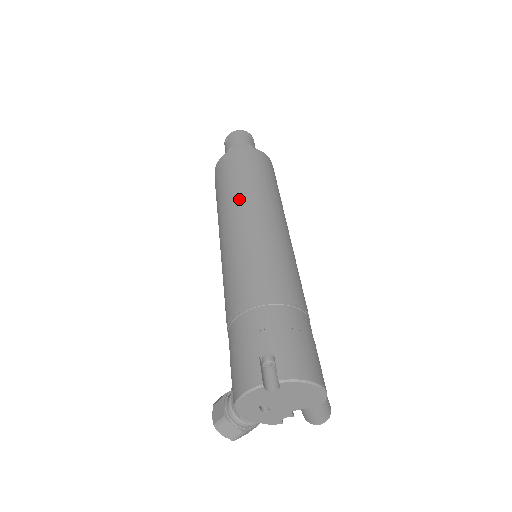
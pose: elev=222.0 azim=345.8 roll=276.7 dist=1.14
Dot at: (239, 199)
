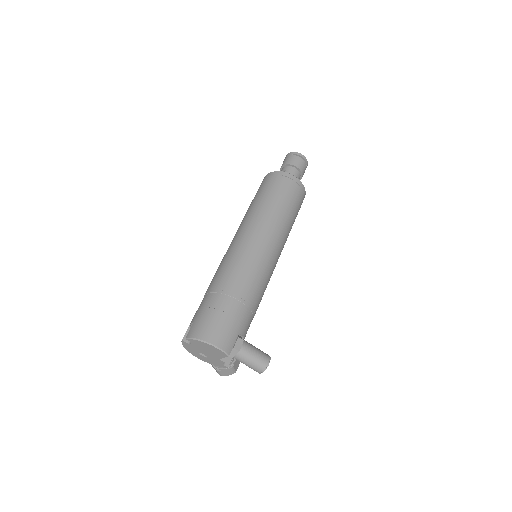
Dot at: (243, 218)
